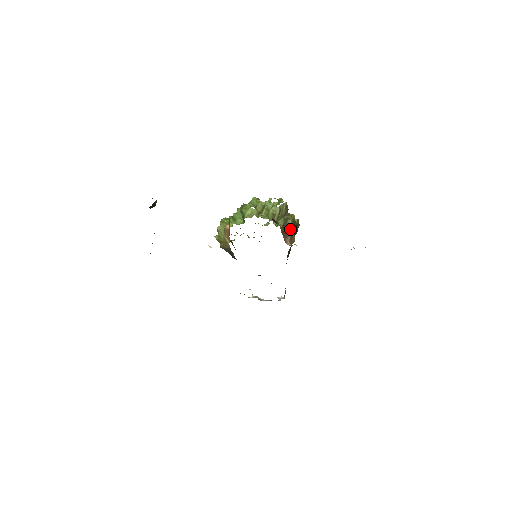
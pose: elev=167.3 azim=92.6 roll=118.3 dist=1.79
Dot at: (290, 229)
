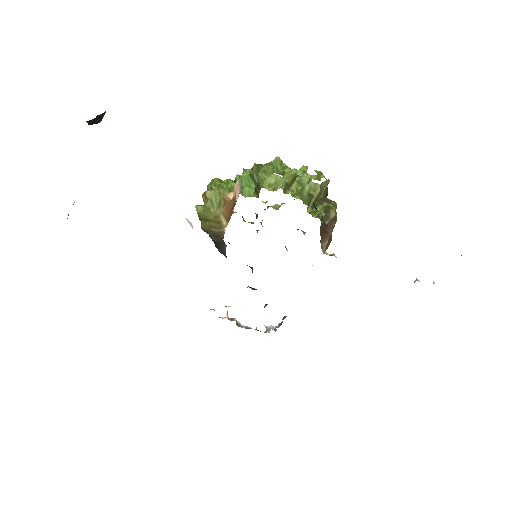
Dot at: (332, 227)
